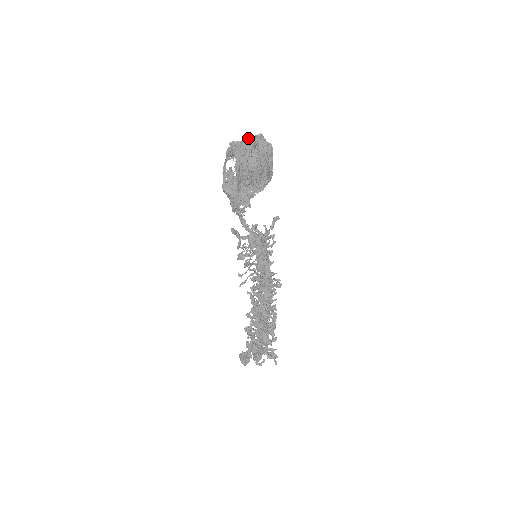
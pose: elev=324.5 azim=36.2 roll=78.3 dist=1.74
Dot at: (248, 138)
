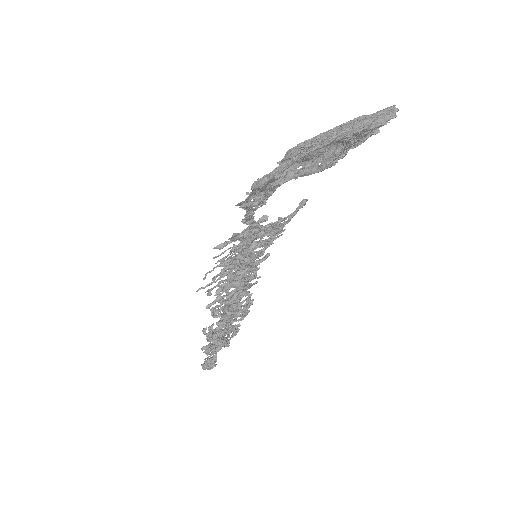
Dot at: (388, 122)
